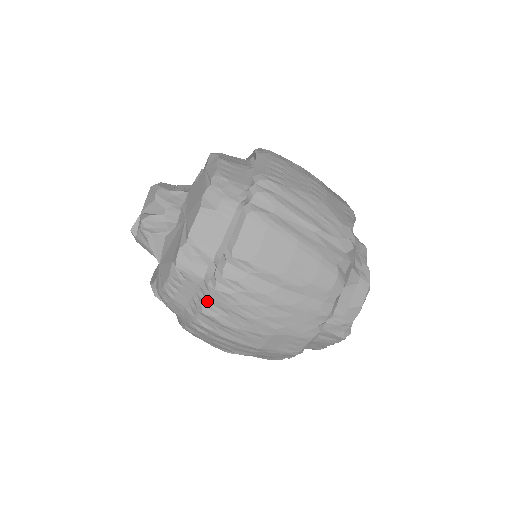
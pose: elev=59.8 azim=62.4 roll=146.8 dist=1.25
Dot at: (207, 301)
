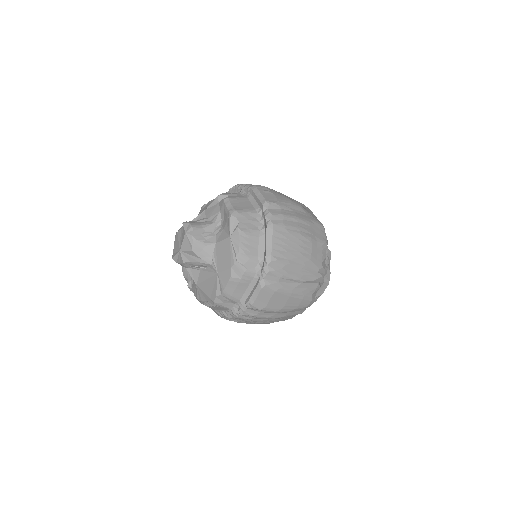
Dot at: (232, 318)
